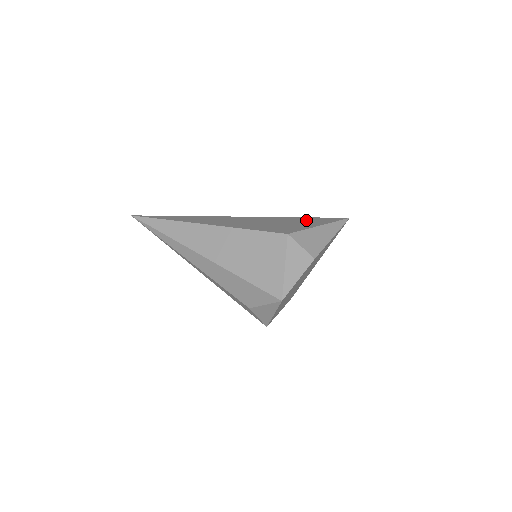
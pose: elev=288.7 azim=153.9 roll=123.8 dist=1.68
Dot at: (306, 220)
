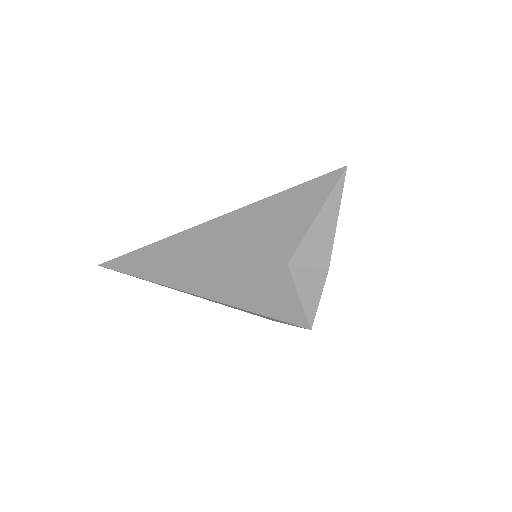
Dot at: (296, 200)
